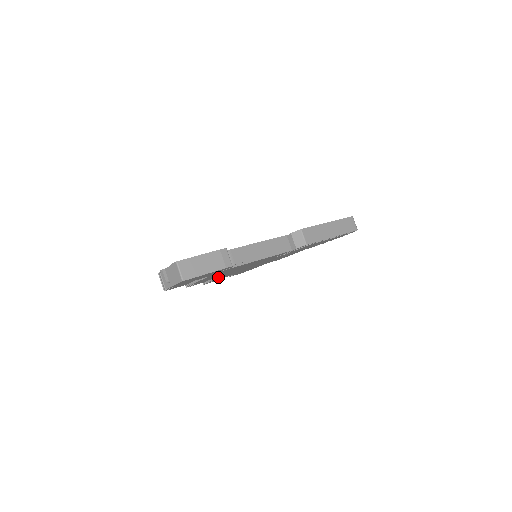
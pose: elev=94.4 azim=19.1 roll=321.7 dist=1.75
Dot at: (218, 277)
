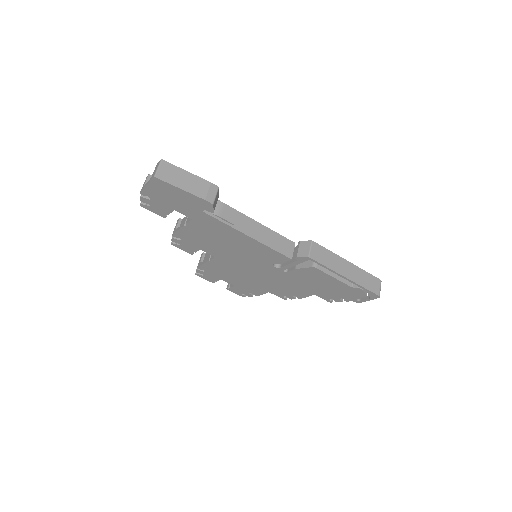
Dot at: (209, 260)
